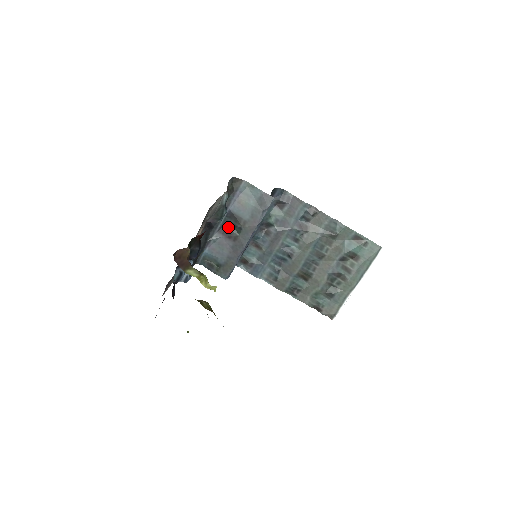
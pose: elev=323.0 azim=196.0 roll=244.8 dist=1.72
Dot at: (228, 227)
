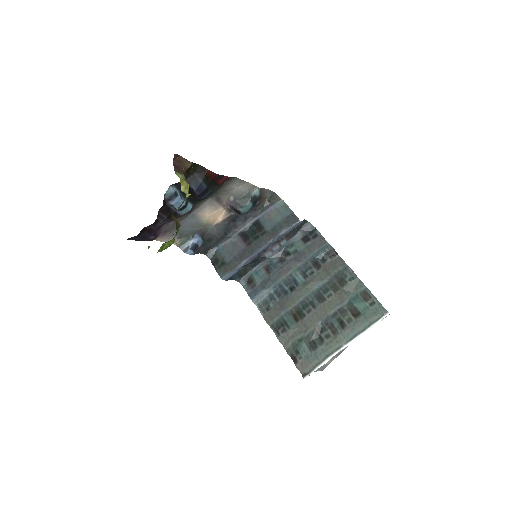
Dot at: (249, 233)
